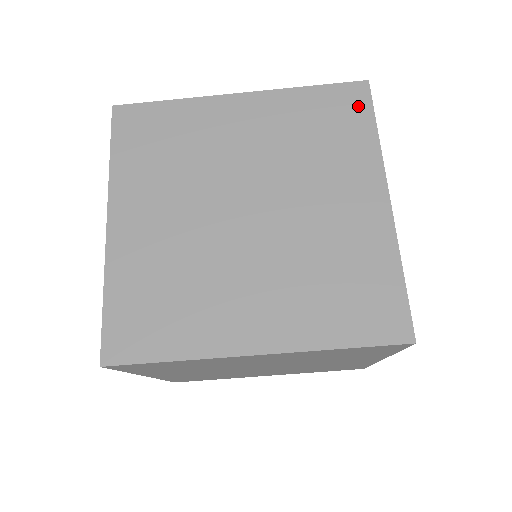
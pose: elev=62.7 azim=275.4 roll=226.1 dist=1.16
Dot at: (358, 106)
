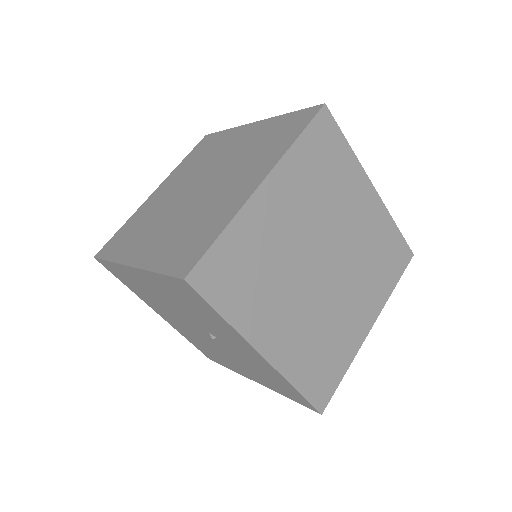
Dot at: (210, 139)
